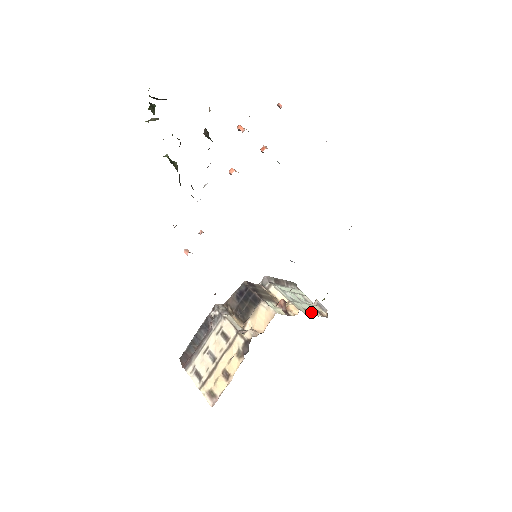
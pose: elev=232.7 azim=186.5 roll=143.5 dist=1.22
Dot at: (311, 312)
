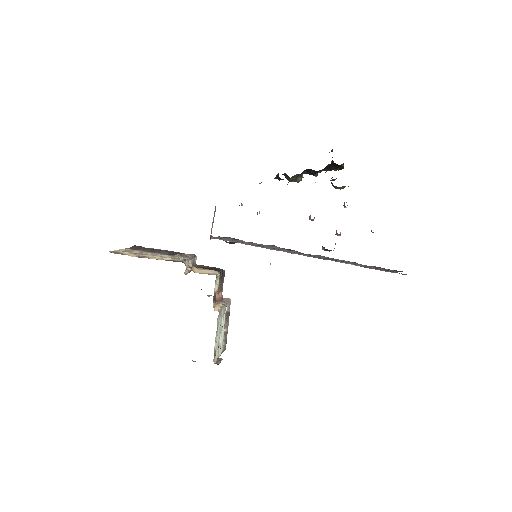
Dot at: (217, 334)
